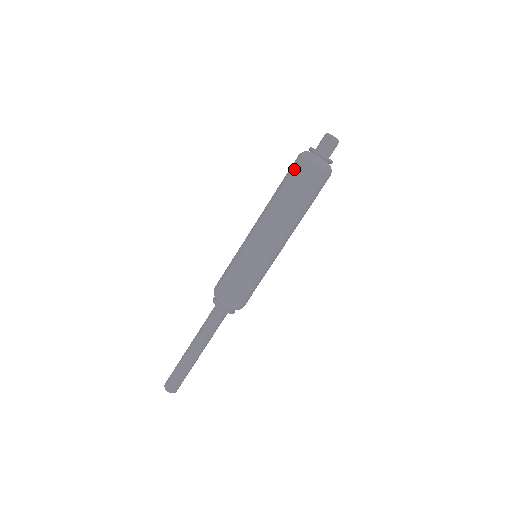
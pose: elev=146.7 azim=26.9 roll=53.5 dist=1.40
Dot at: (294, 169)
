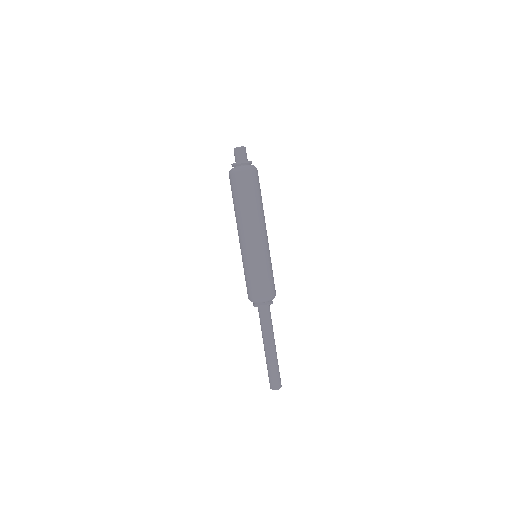
Dot at: (236, 184)
